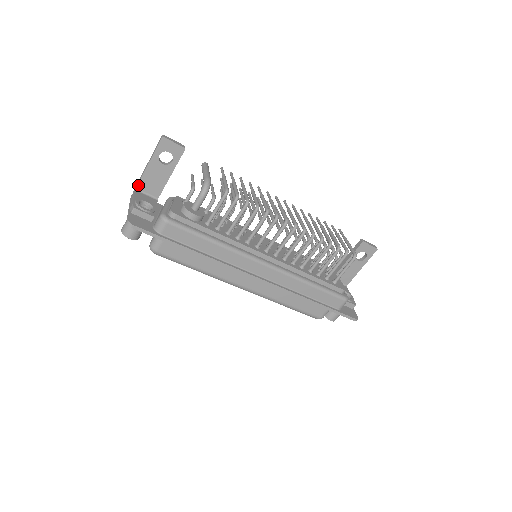
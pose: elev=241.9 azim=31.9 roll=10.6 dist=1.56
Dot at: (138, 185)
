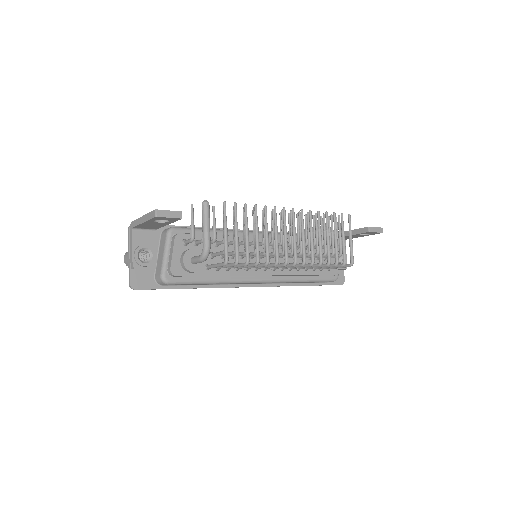
Dot at: (134, 227)
